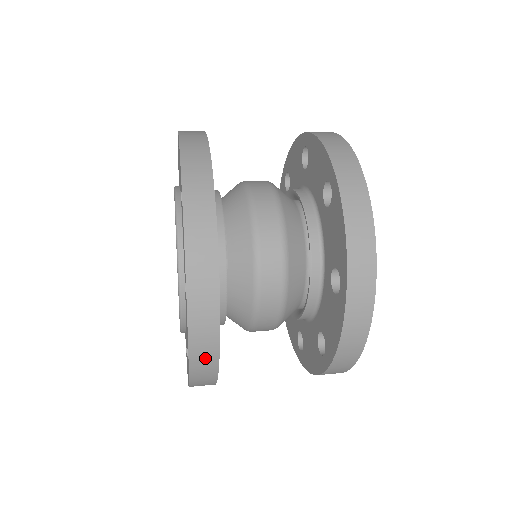
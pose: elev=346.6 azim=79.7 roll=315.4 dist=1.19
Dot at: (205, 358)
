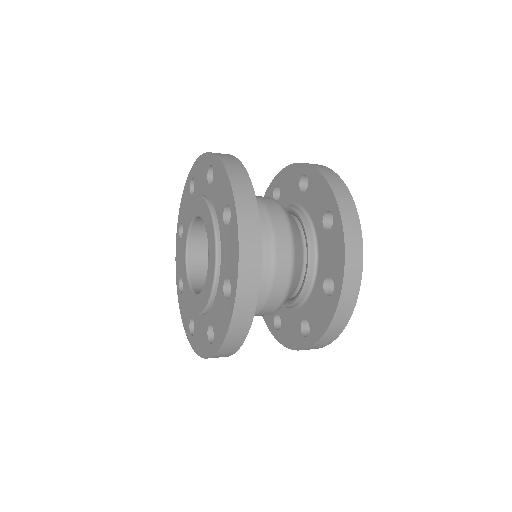
Dot at: (251, 259)
